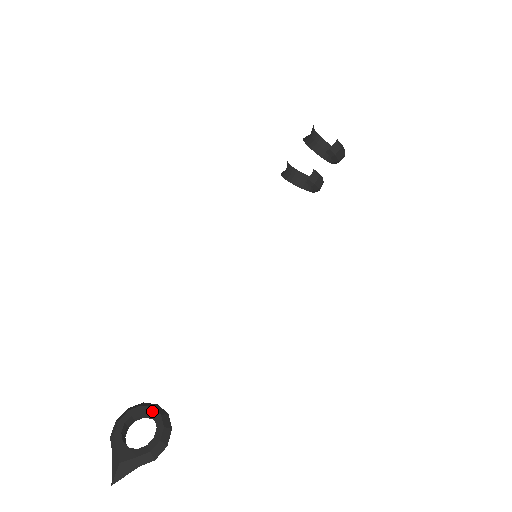
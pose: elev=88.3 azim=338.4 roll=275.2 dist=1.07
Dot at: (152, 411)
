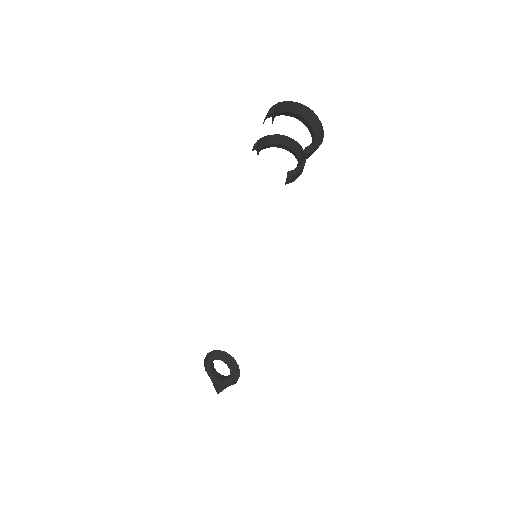
Dot at: (223, 359)
